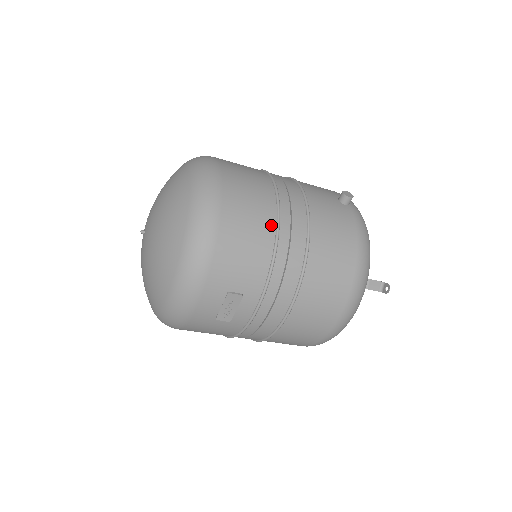
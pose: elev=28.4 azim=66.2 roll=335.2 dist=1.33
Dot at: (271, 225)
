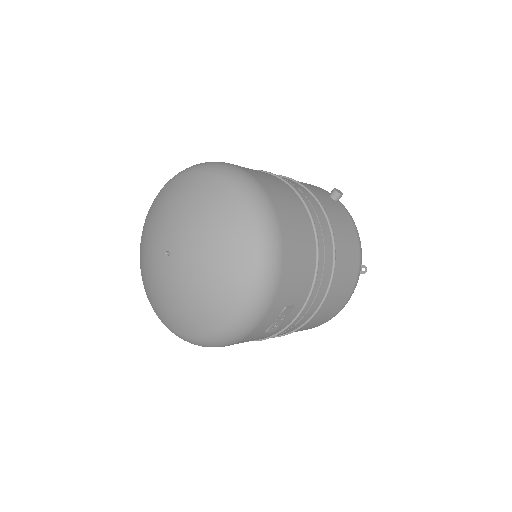
Dot at: (312, 236)
